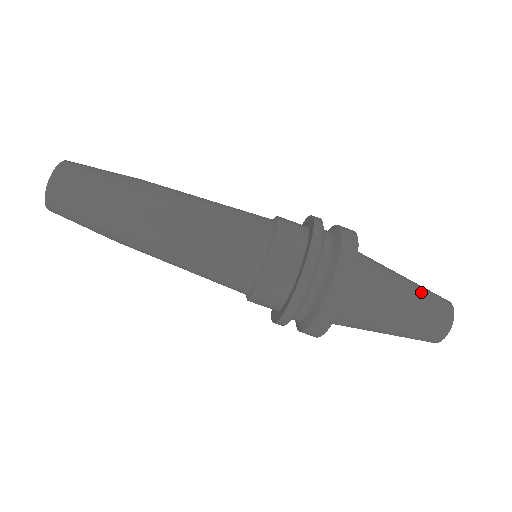
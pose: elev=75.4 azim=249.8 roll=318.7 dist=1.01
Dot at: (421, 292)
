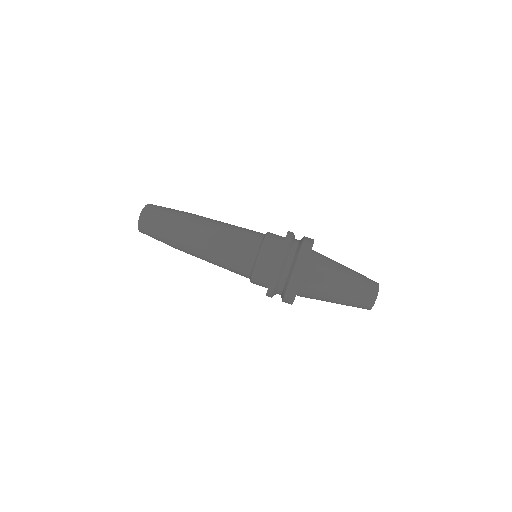
Dot at: (357, 273)
